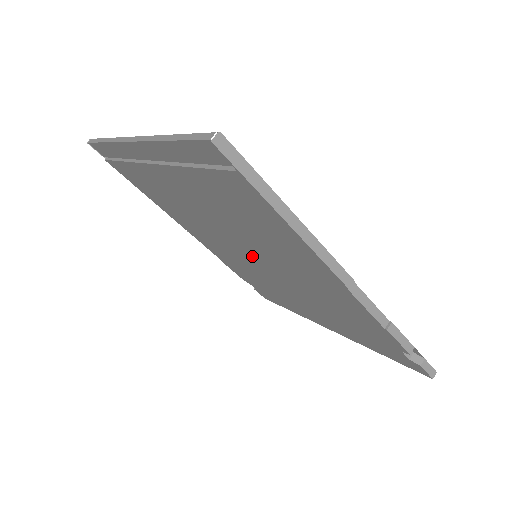
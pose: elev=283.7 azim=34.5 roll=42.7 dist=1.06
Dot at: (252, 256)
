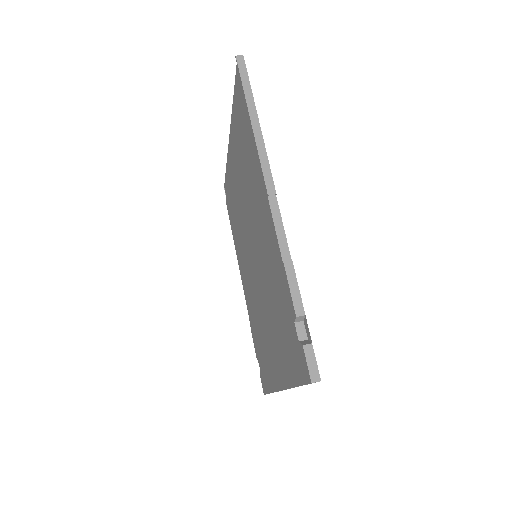
Dot at: (252, 251)
